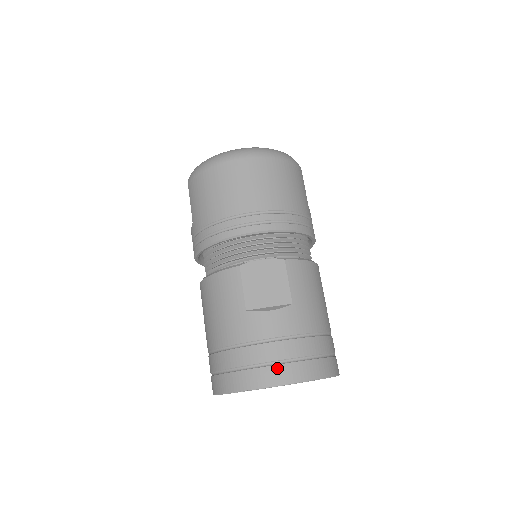
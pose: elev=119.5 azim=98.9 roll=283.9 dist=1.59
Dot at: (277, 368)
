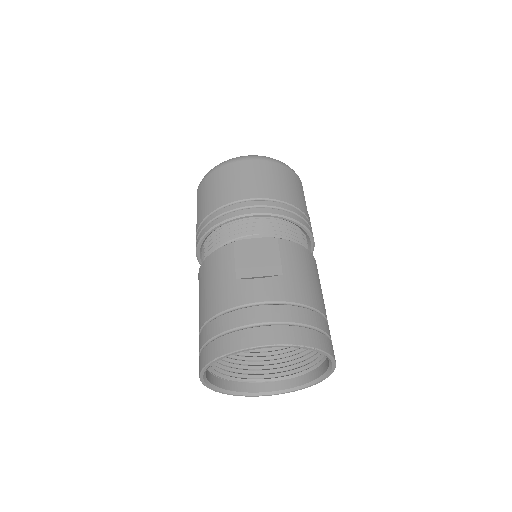
Dot at: (262, 329)
